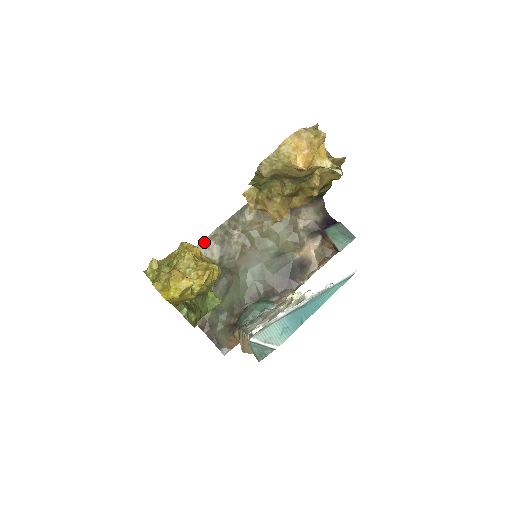
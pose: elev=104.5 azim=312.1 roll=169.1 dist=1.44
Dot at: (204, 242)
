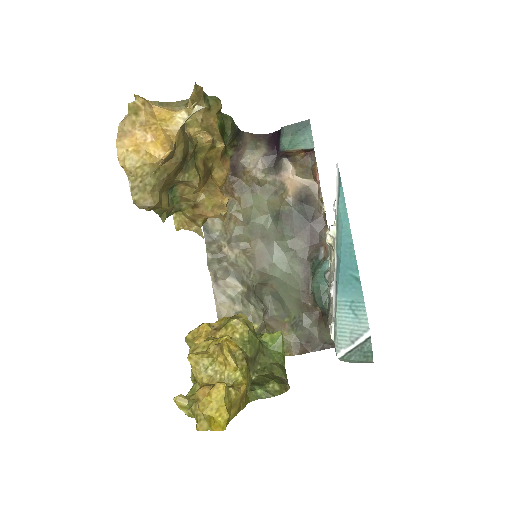
Dot at: (215, 291)
